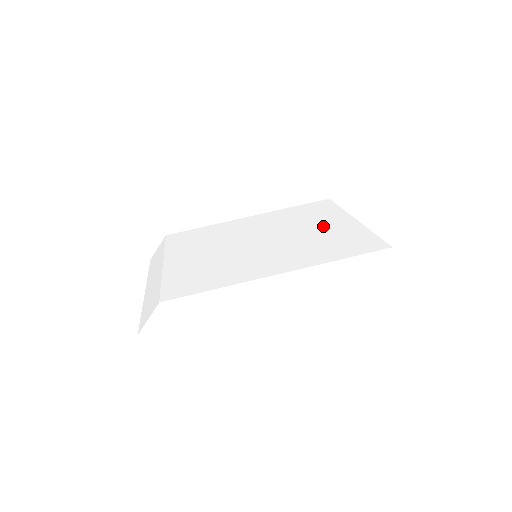
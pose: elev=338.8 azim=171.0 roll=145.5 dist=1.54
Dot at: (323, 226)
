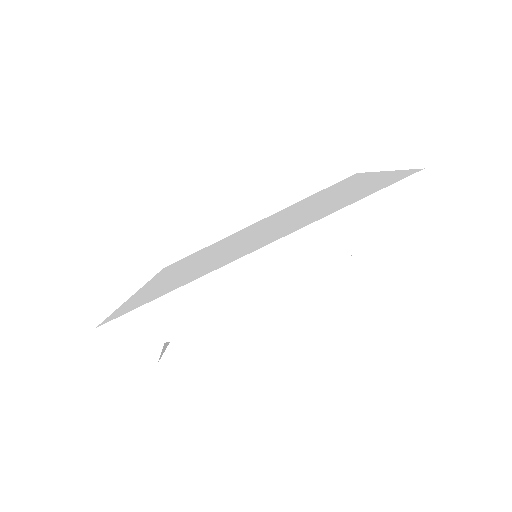
Dot at: (337, 193)
